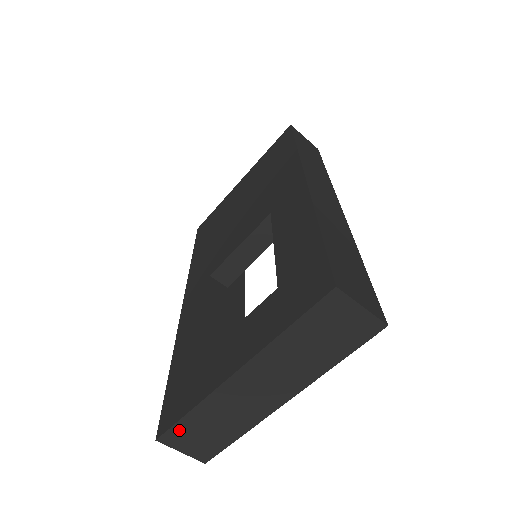
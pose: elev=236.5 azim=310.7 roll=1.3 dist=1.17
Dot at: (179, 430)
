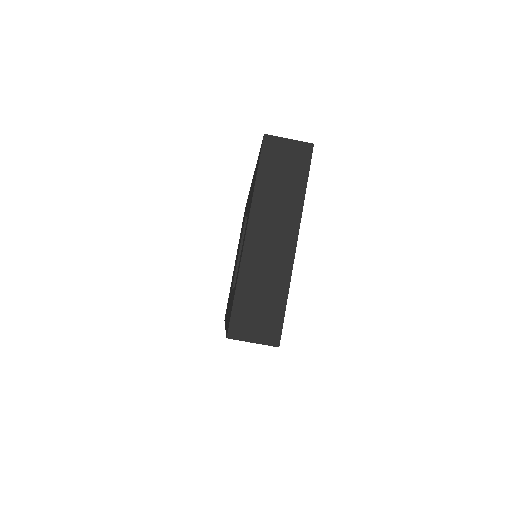
Dot at: (238, 315)
